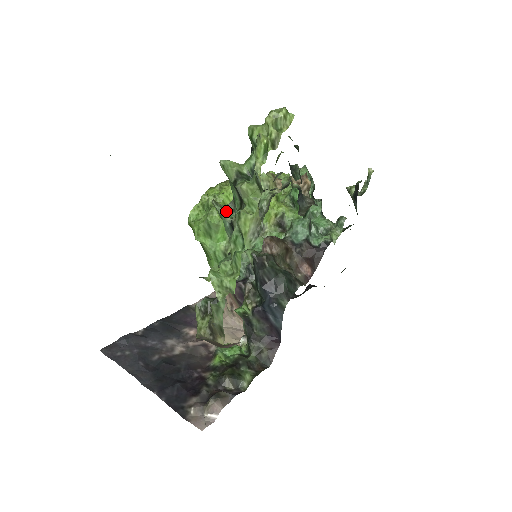
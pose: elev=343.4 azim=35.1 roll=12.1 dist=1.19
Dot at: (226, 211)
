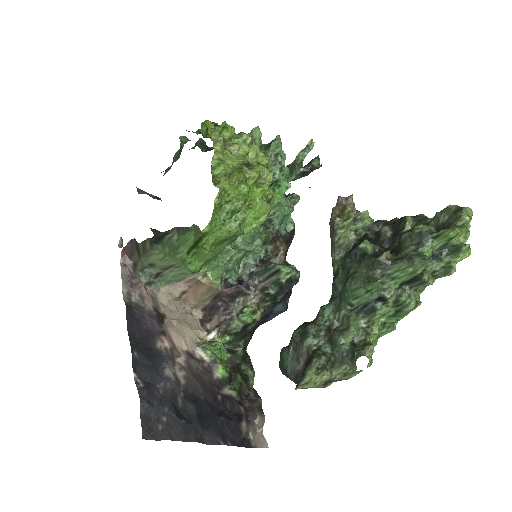
Dot at: occluded
